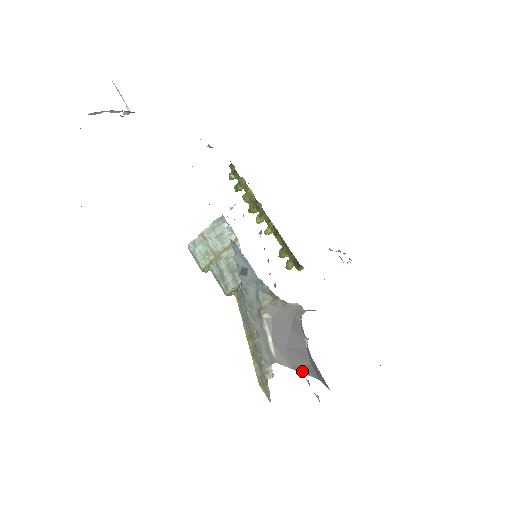
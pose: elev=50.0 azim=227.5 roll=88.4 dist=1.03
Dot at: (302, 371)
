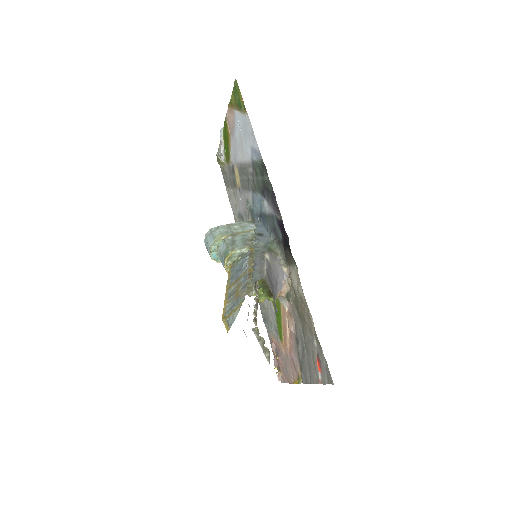
Dot at: occluded
